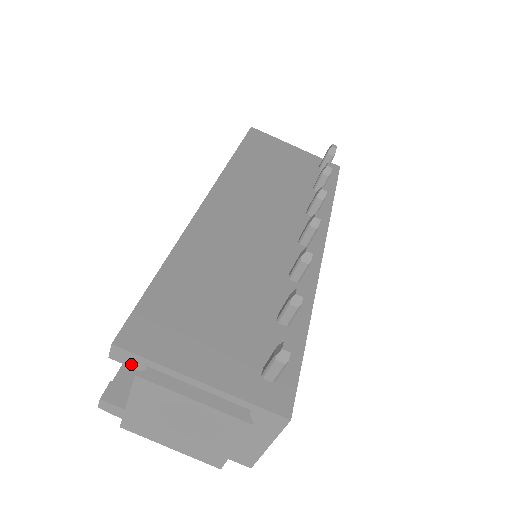
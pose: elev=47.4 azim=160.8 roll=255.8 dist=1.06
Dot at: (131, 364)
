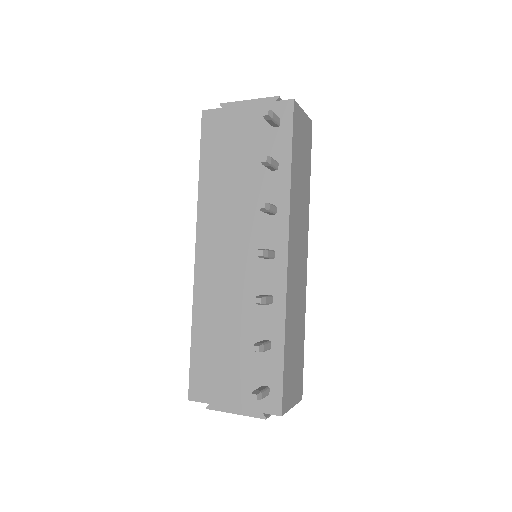
Dot at: occluded
